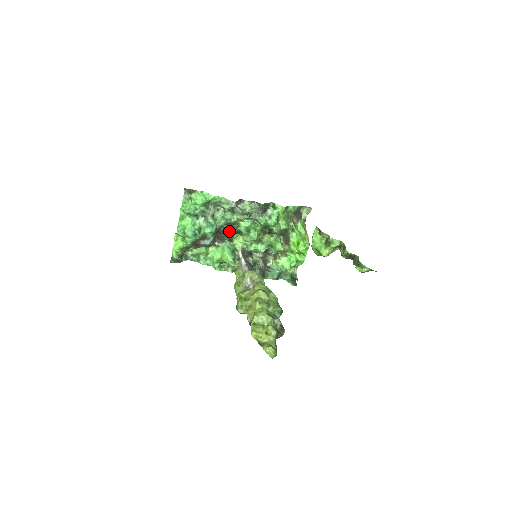
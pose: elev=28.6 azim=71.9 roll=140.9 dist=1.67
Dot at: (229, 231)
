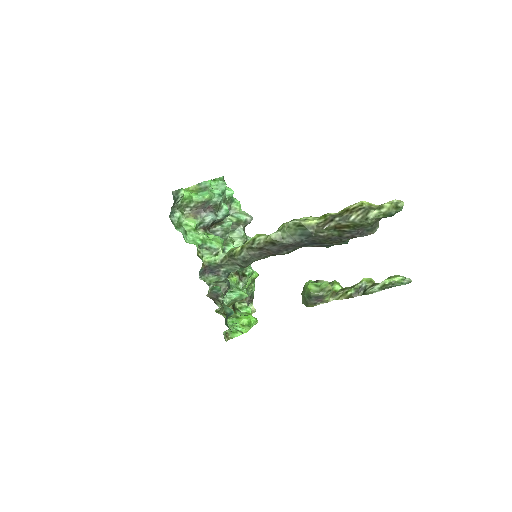
Dot at: occluded
